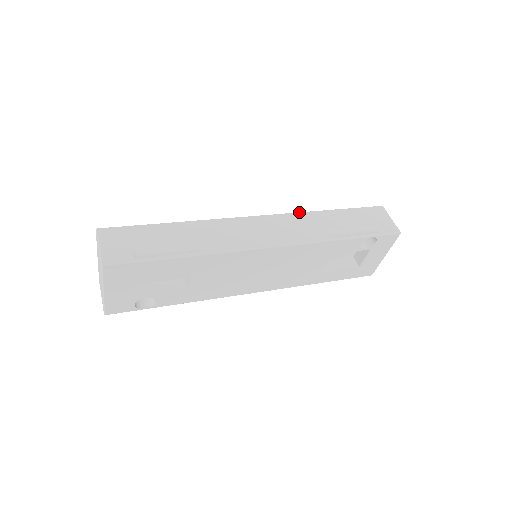
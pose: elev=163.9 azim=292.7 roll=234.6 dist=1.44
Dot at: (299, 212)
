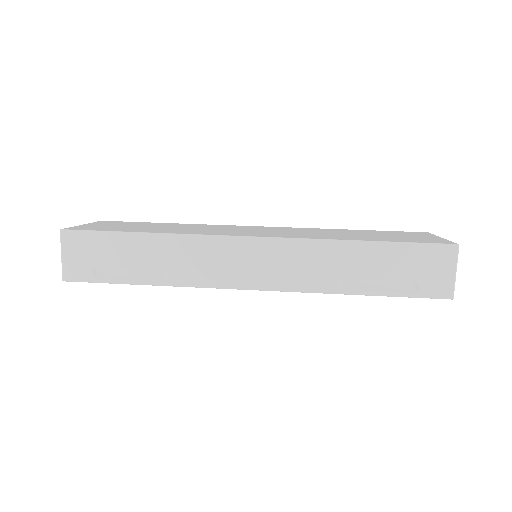
Dot at: (314, 239)
